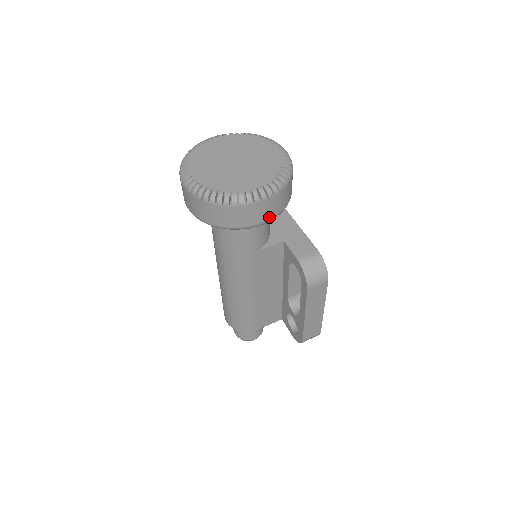
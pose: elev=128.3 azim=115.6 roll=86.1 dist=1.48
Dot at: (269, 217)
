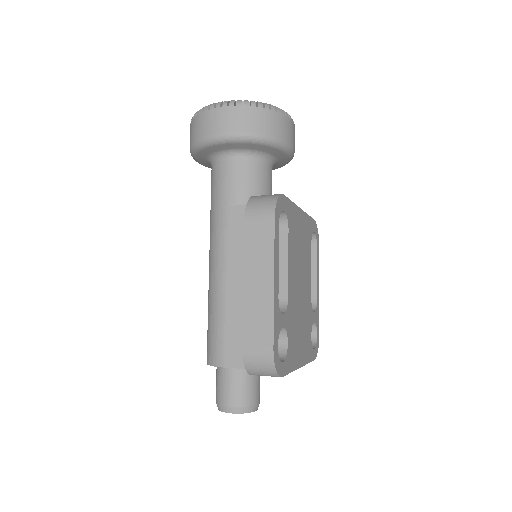
Dot at: (230, 130)
